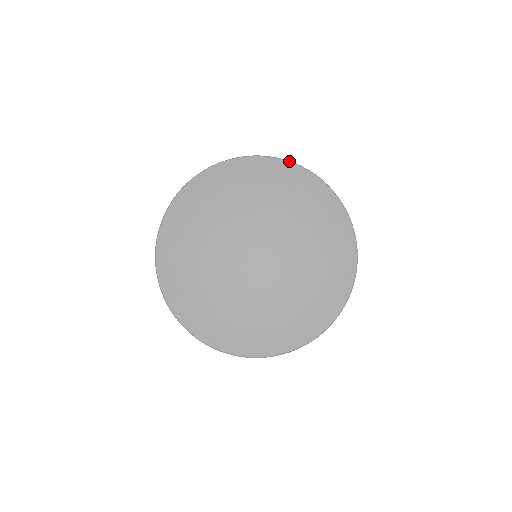
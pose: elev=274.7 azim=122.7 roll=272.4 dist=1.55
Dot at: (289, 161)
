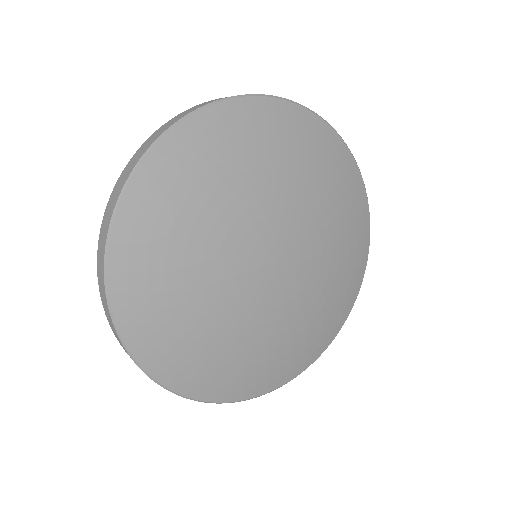
Dot at: occluded
